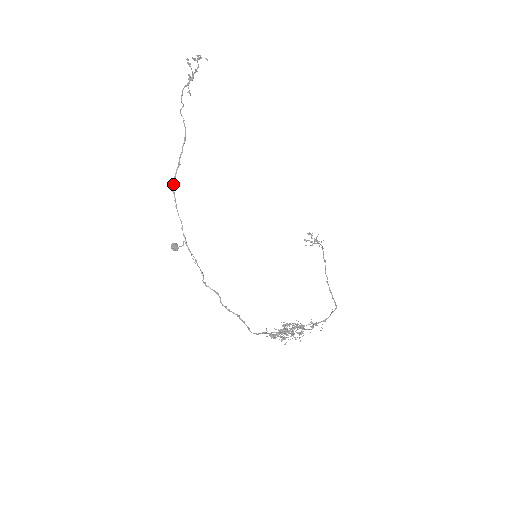
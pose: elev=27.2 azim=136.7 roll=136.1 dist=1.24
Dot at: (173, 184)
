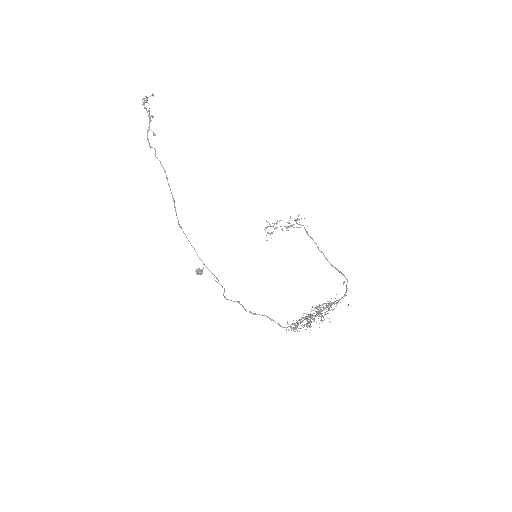
Dot at: occluded
